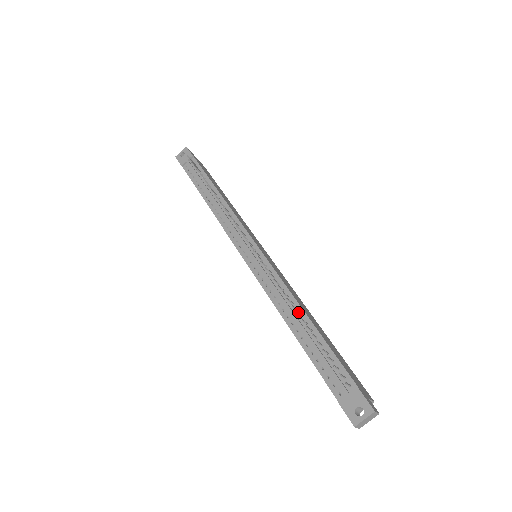
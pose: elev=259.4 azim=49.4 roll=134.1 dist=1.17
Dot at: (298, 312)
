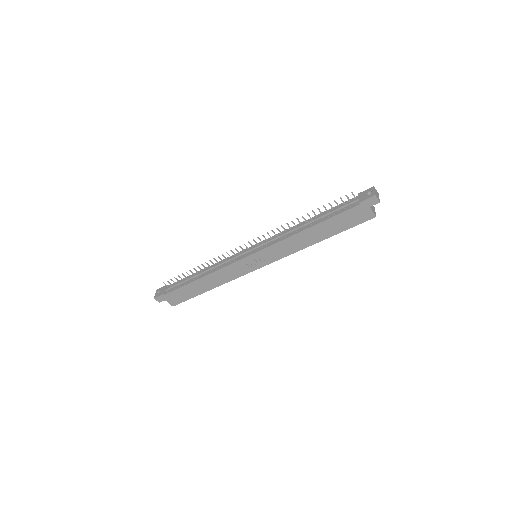
Dot at: (303, 224)
